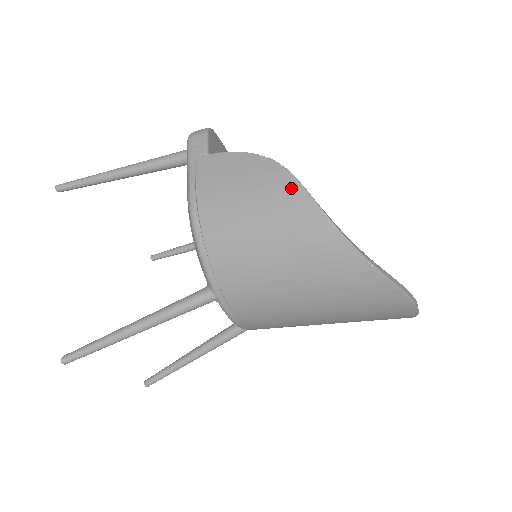
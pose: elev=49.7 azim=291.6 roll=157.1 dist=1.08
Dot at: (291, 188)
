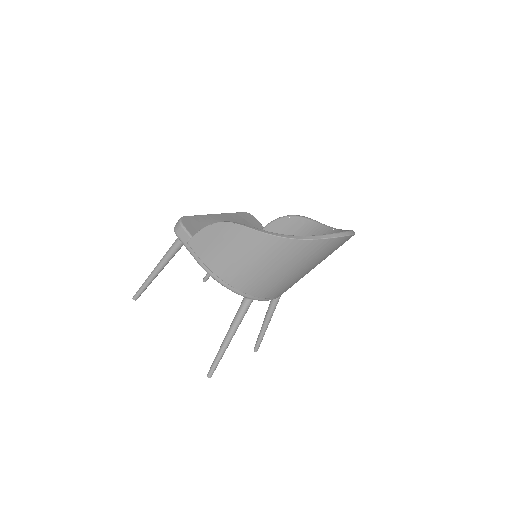
Dot at: (244, 232)
